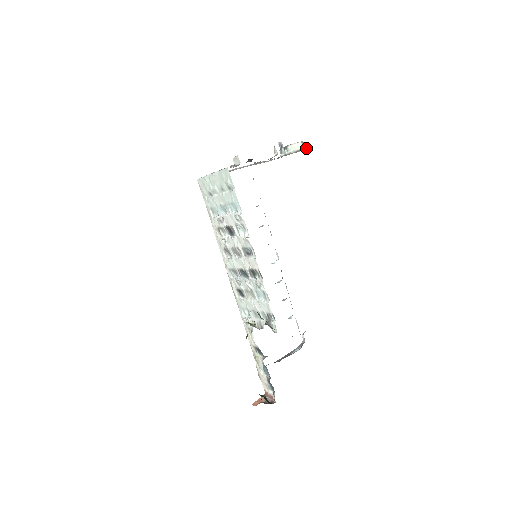
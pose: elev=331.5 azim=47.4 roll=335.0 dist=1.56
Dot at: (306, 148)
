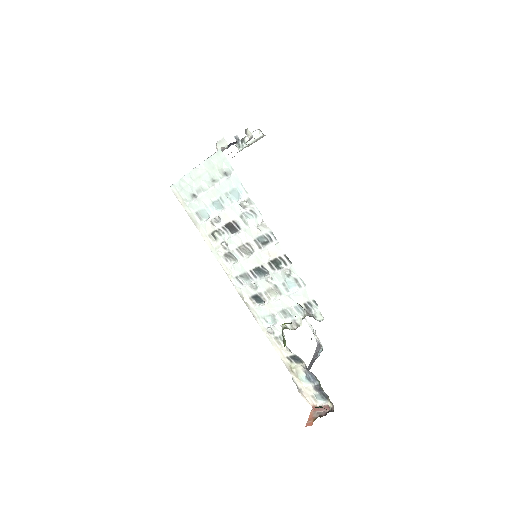
Dot at: (265, 135)
